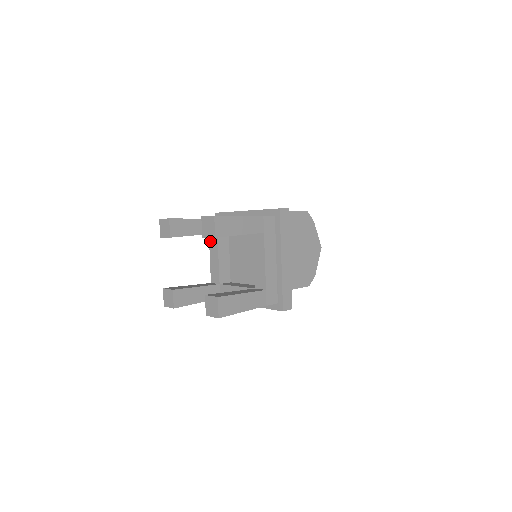
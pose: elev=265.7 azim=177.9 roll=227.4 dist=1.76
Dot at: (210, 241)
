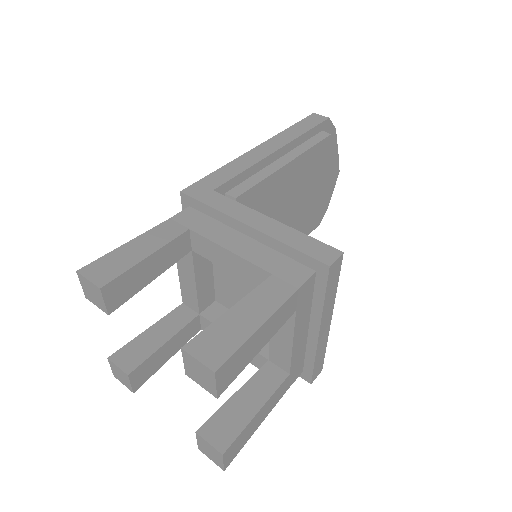
Dot at: occluded
